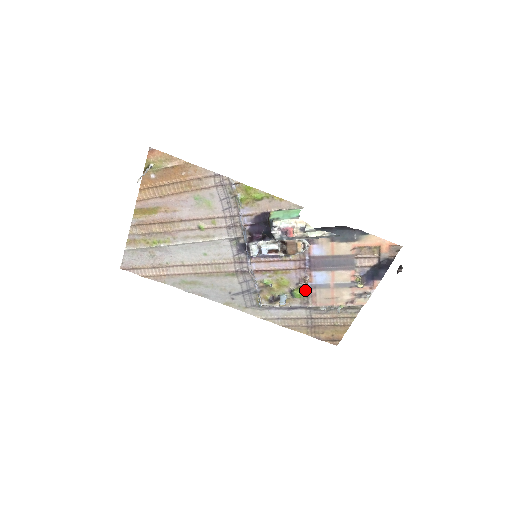
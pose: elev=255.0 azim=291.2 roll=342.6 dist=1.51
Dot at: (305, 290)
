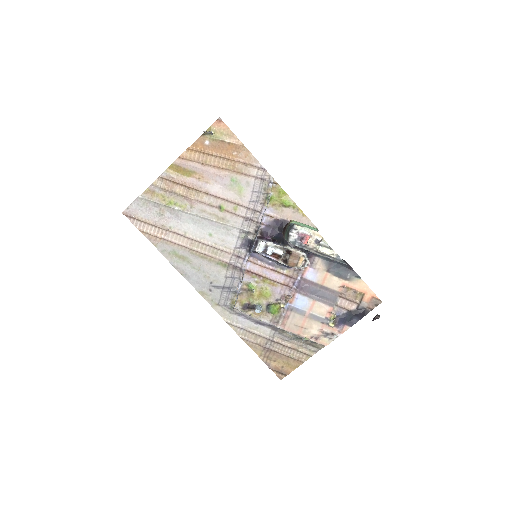
Dot at: (282, 309)
